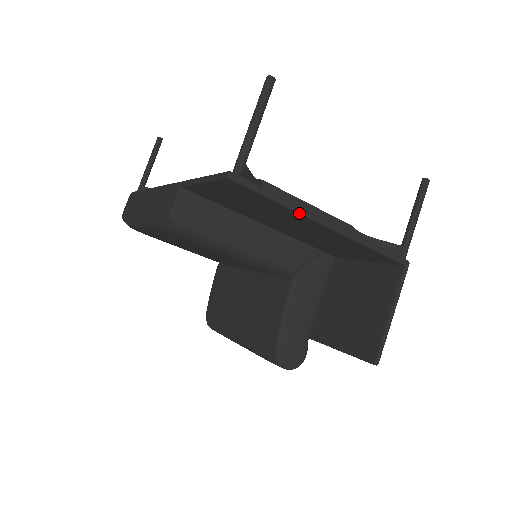
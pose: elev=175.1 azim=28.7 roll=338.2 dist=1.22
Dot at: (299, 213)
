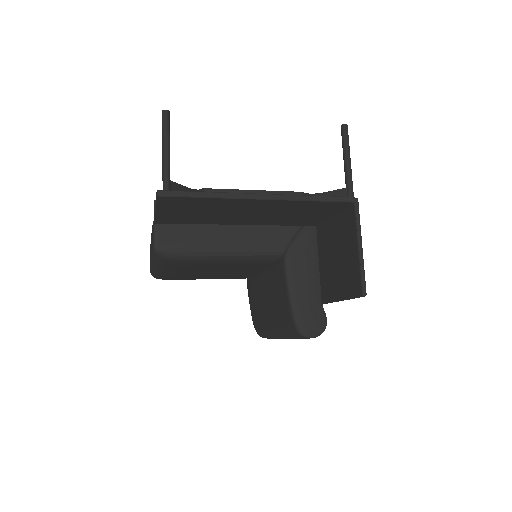
Dot at: (230, 198)
